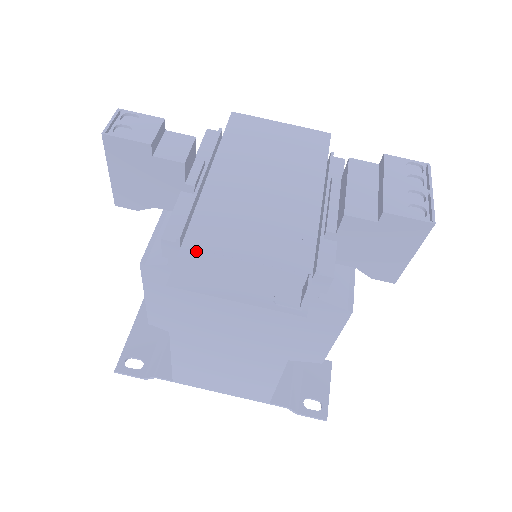
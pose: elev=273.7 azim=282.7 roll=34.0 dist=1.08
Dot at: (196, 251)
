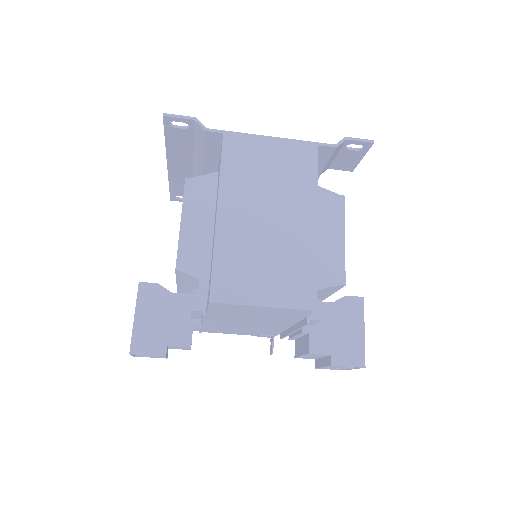
Dot at: (212, 329)
